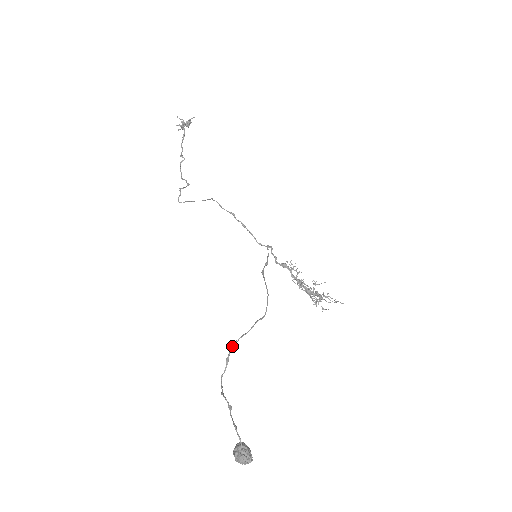
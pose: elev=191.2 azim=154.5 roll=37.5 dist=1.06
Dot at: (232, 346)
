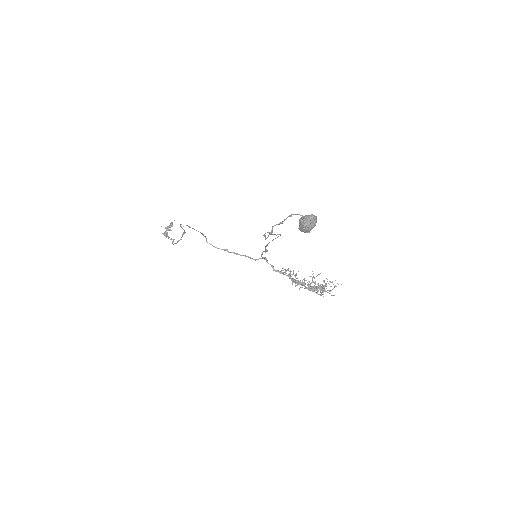
Dot at: (264, 234)
